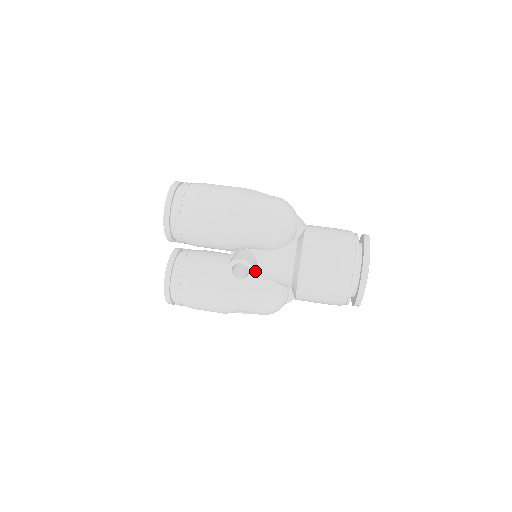
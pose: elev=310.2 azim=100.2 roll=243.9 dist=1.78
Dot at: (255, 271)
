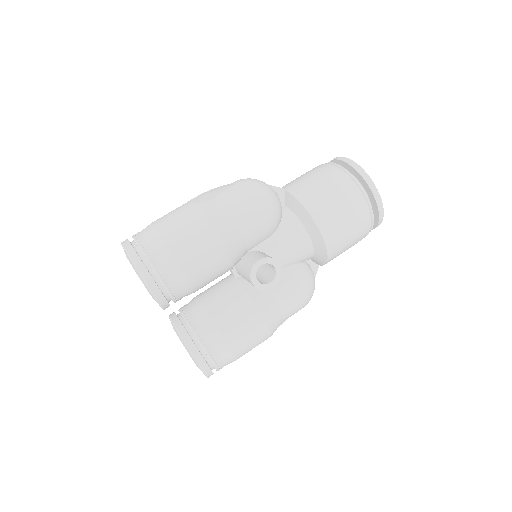
Dot at: occluded
